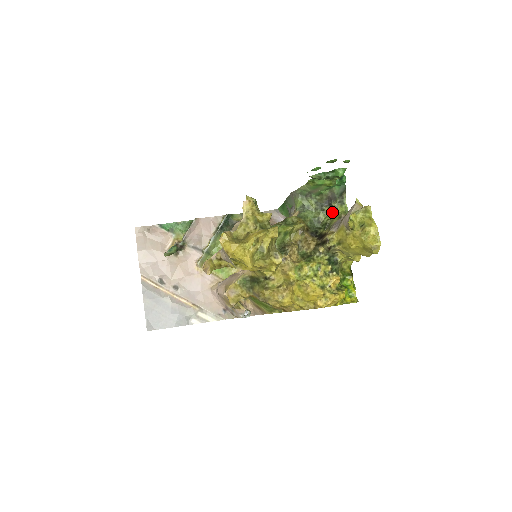
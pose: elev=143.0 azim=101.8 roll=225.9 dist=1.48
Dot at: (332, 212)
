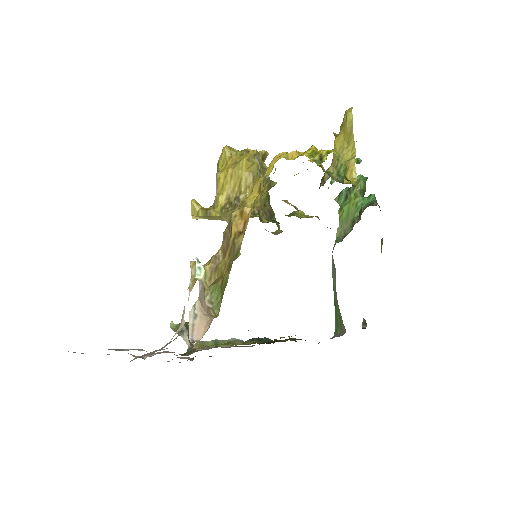
Dot at: occluded
